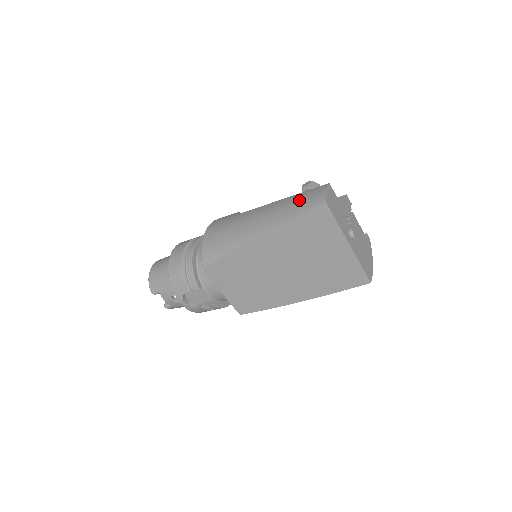
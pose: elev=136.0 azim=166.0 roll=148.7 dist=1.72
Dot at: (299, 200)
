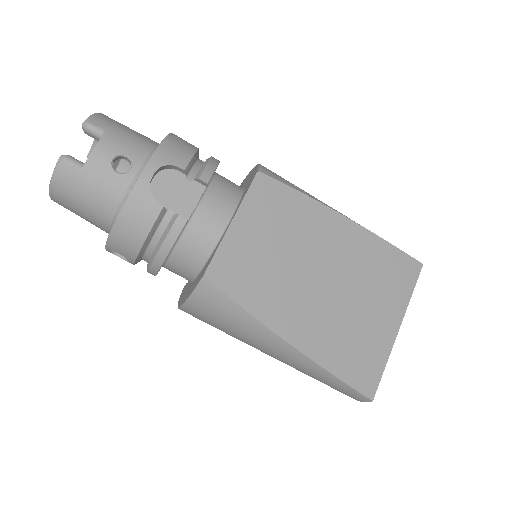
Dot at: occluded
